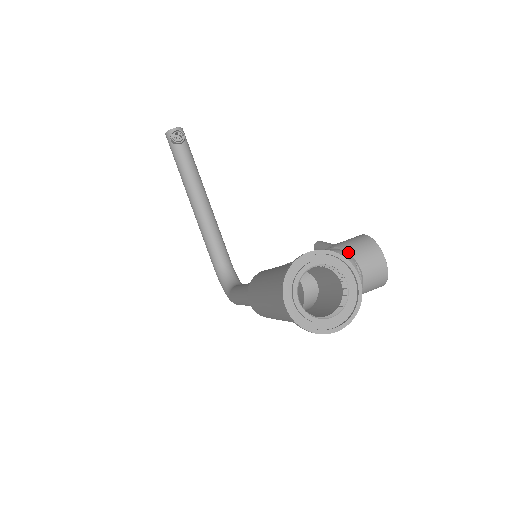
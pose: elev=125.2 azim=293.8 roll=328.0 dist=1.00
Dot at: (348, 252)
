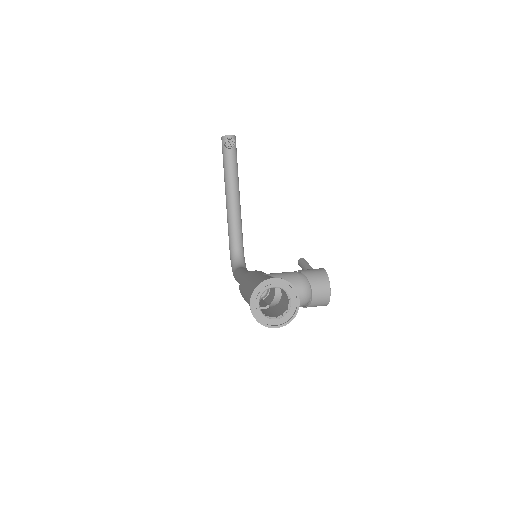
Dot at: (308, 279)
